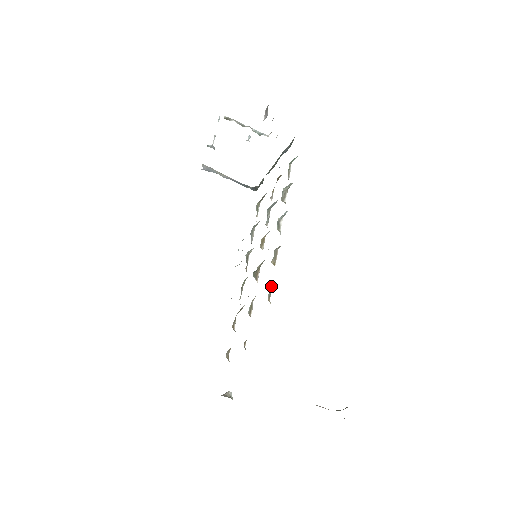
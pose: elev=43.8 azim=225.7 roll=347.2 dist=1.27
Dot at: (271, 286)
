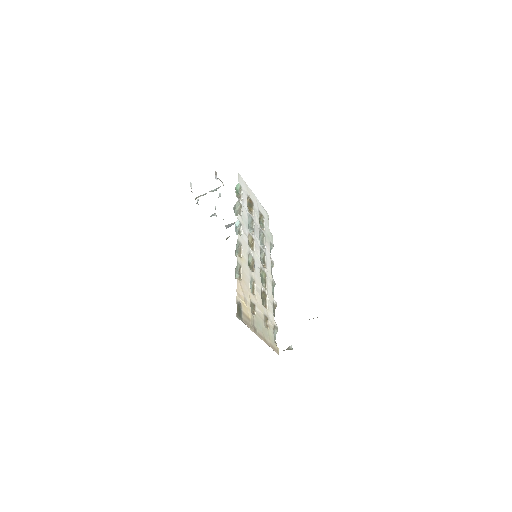
Dot at: (241, 271)
